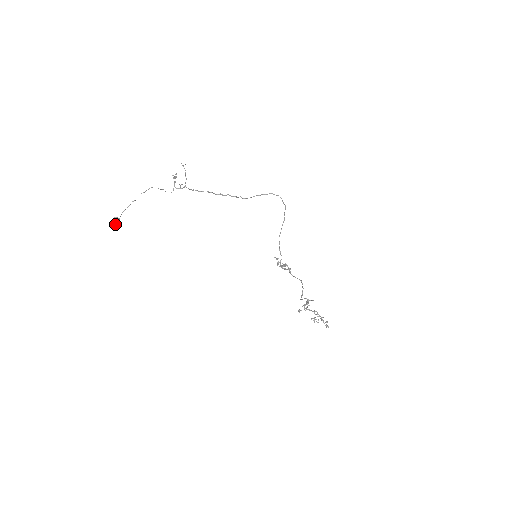
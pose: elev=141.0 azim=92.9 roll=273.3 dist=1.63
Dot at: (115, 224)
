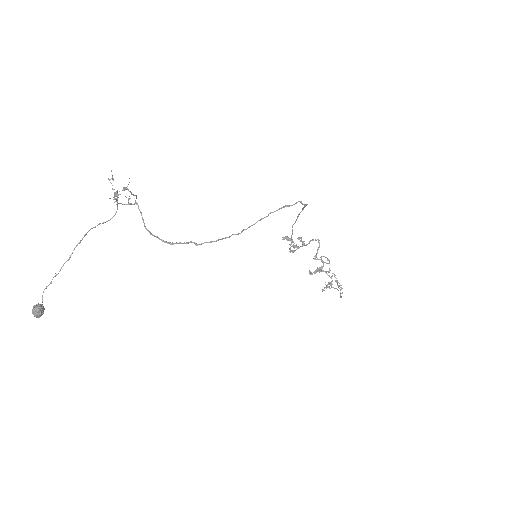
Dot at: (39, 317)
